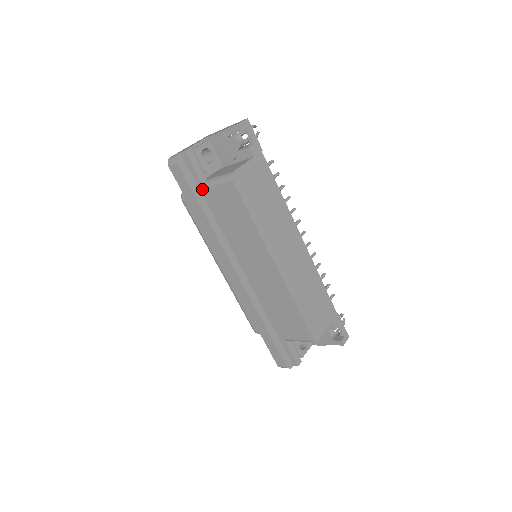
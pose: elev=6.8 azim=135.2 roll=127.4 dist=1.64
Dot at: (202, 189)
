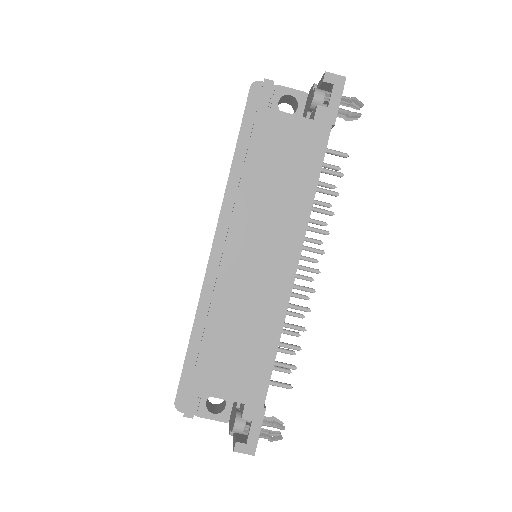
Dot at: occluded
